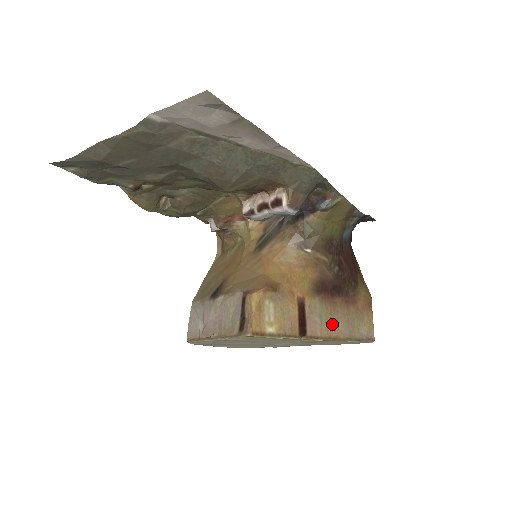
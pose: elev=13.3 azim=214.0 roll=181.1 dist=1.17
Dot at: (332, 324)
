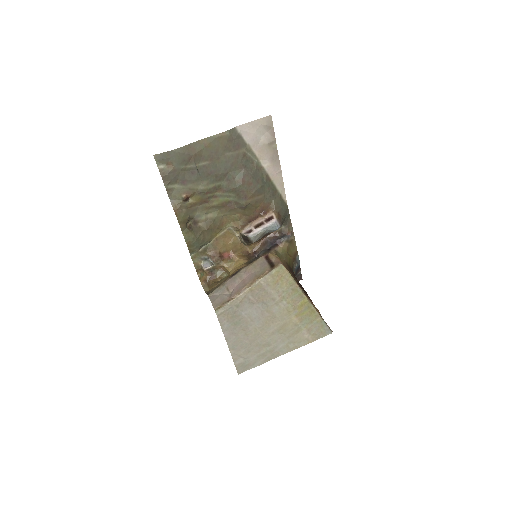
Dot at: occluded
